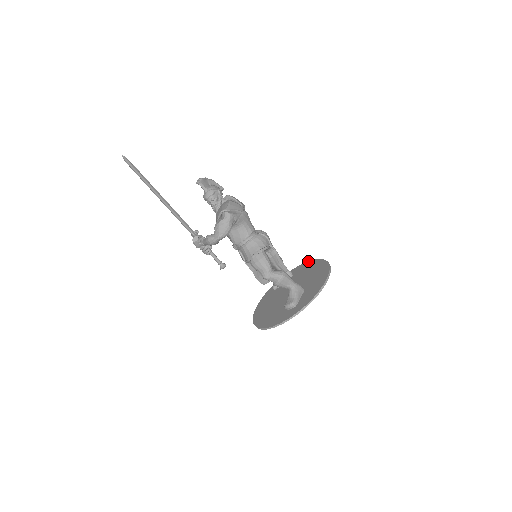
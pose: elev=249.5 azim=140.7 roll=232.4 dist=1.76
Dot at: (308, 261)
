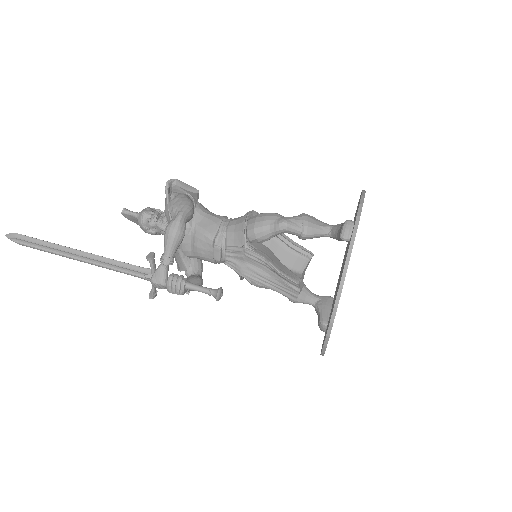
Dot at: occluded
